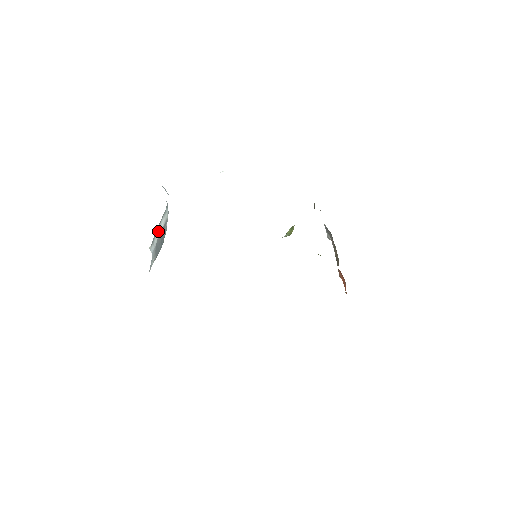
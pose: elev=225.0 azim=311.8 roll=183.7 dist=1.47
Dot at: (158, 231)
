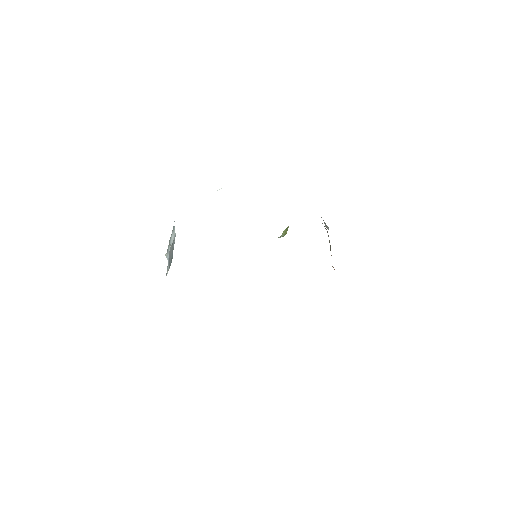
Dot at: (170, 243)
